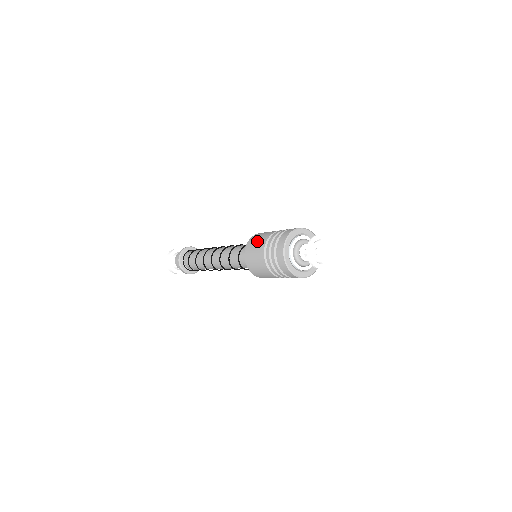
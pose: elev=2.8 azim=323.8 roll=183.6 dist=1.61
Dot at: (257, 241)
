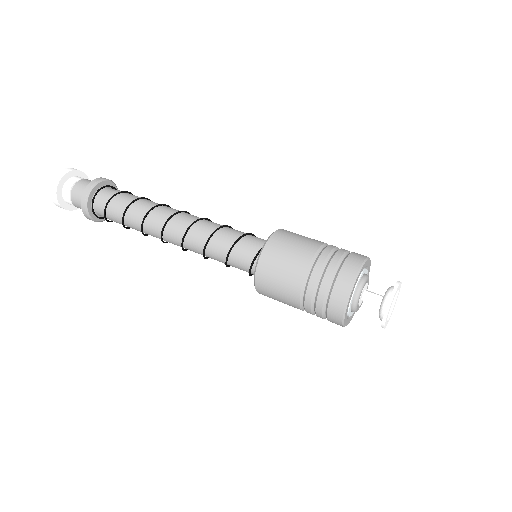
Dot at: (295, 243)
